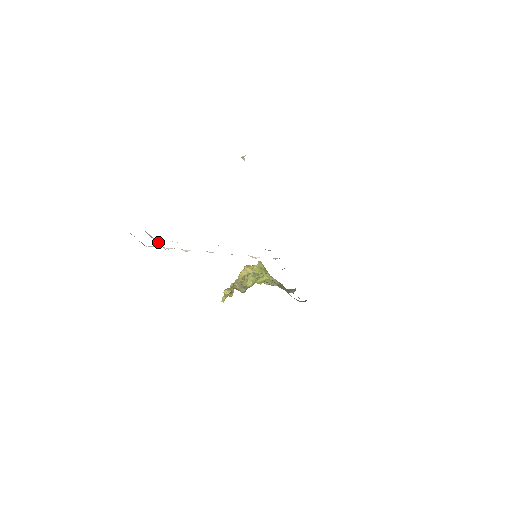
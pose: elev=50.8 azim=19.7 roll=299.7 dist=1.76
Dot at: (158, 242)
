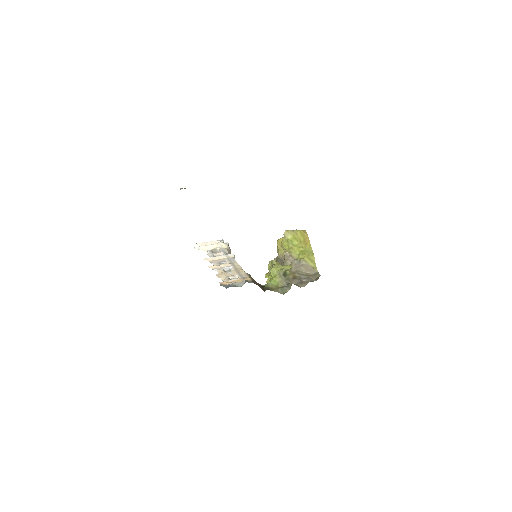
Dot at: (214, 245)
